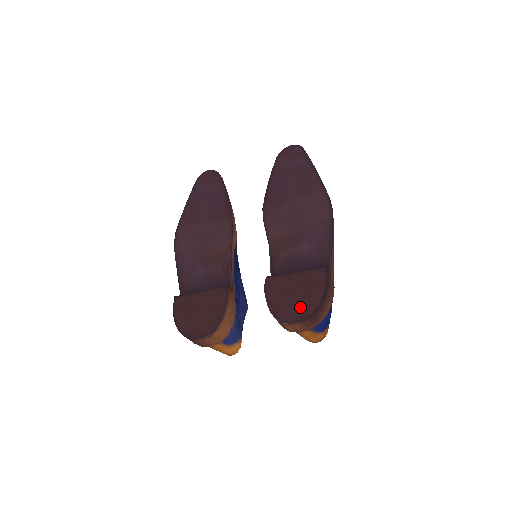
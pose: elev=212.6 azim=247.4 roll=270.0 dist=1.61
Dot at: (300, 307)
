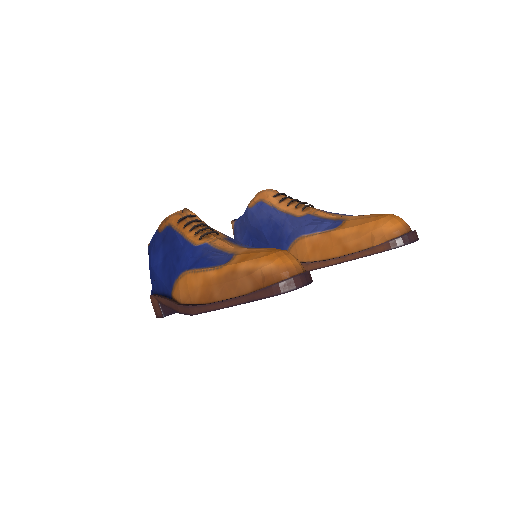
Dot at: occluded
